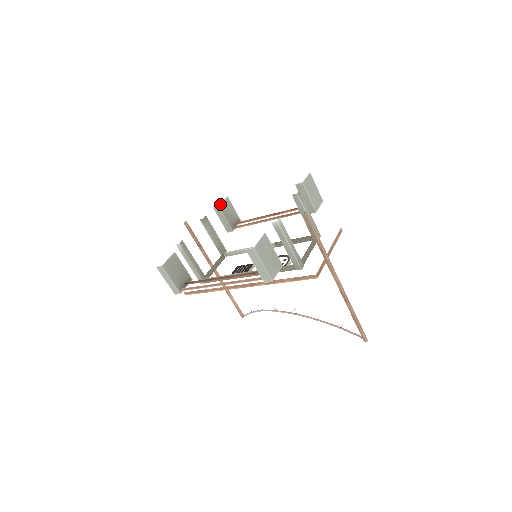
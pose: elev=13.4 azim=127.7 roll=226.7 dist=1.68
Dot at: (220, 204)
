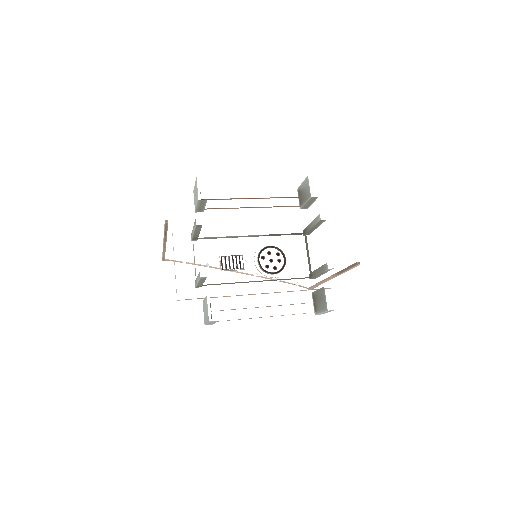
Dot at: occluded
